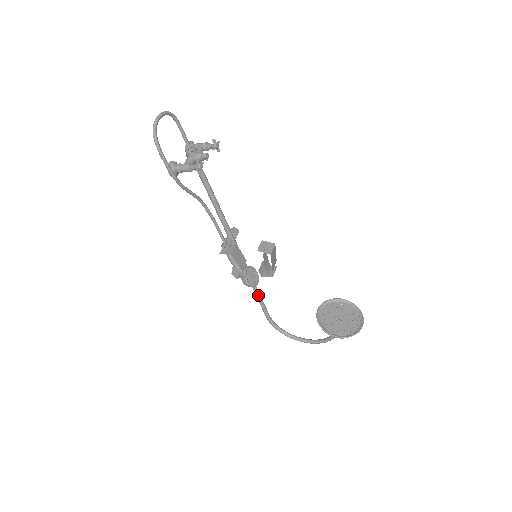
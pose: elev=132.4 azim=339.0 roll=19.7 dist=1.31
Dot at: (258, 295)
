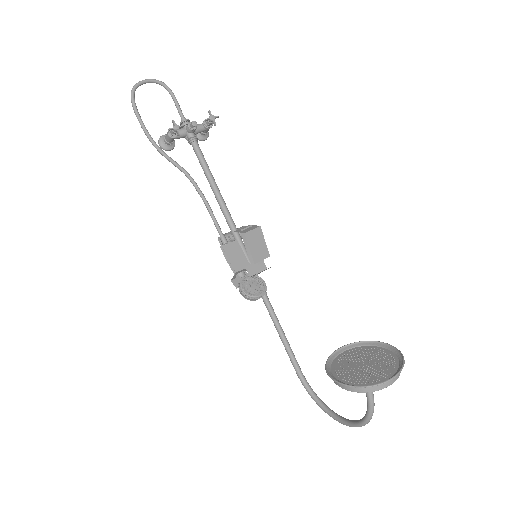
Dot at: (278, 329)
